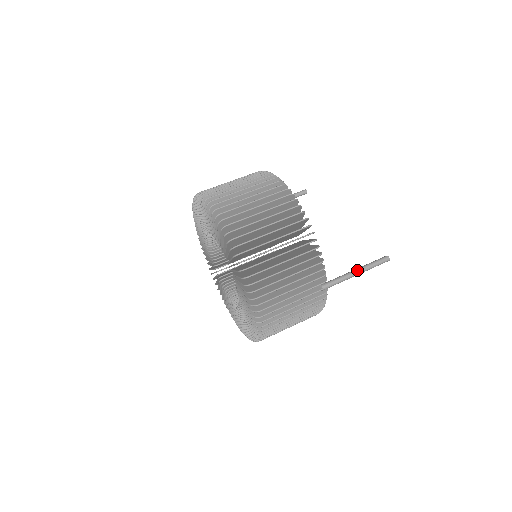
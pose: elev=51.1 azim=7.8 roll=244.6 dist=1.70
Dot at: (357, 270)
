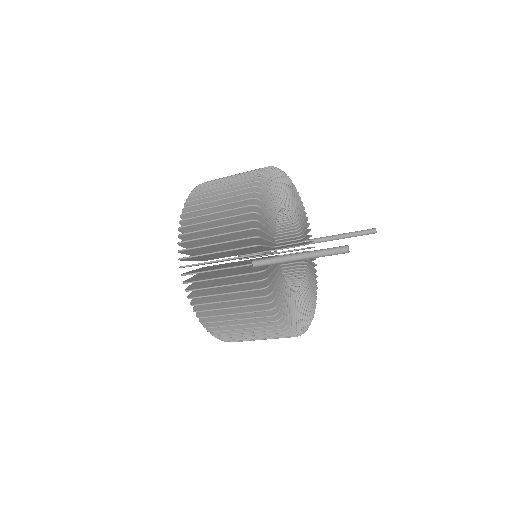
Dot at: (300, 253)
